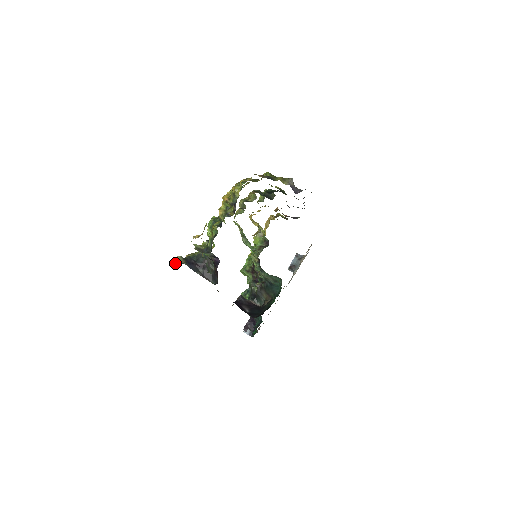
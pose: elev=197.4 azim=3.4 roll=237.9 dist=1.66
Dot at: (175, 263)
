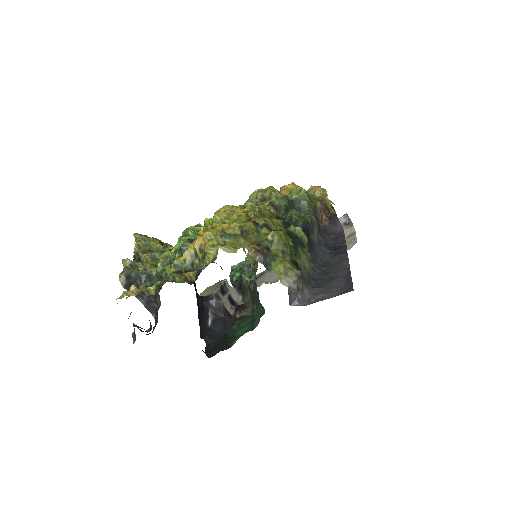
Dot at: occluded
